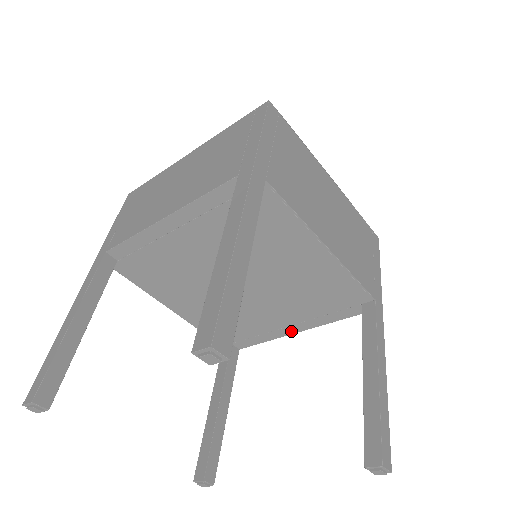
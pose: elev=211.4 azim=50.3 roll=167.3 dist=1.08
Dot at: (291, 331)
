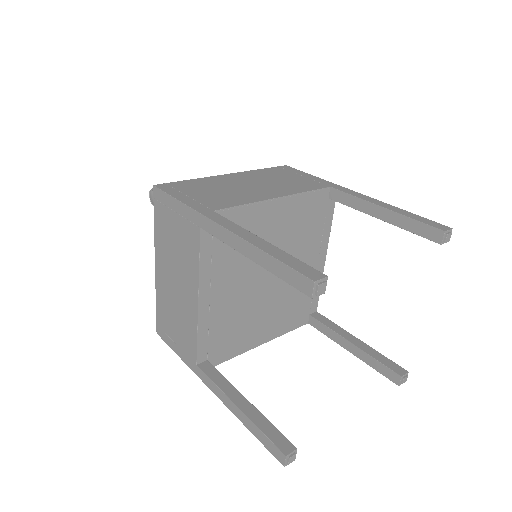
Dot at: (322, 262)
